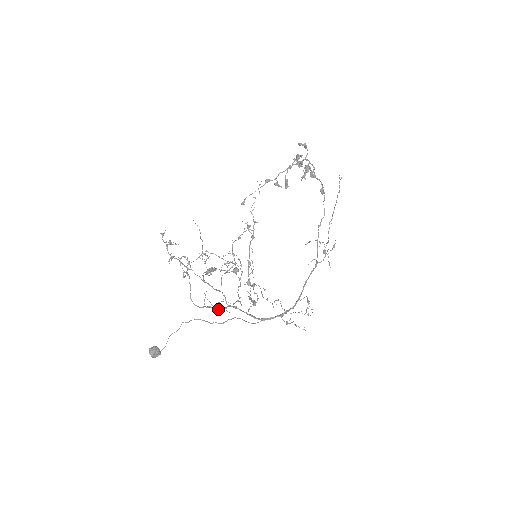
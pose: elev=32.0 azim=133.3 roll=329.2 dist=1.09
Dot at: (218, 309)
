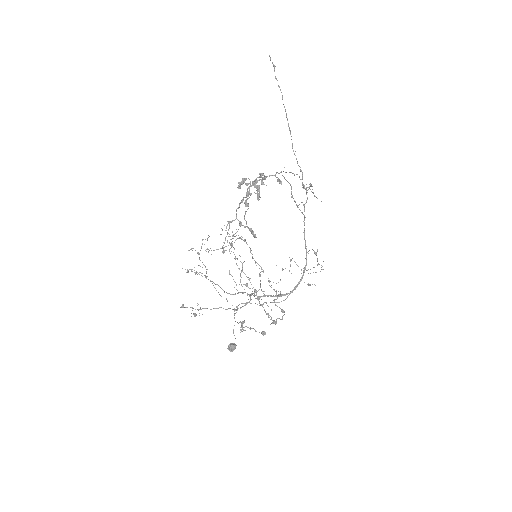
Dot at: occluded
